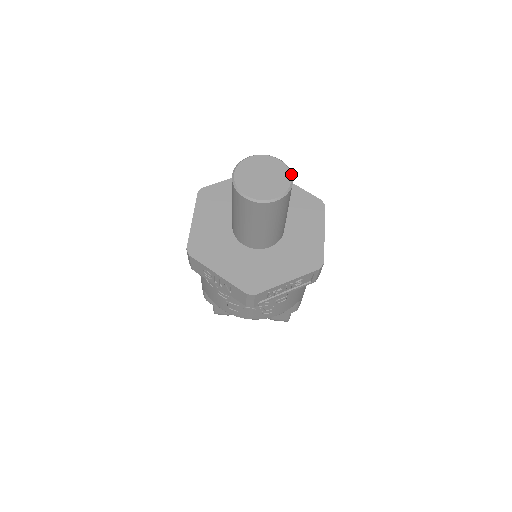
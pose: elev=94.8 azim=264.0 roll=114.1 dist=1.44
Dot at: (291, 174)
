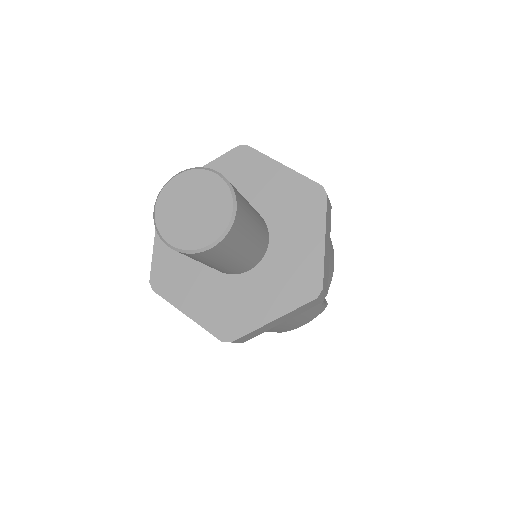
Dot at: (219, 239)
